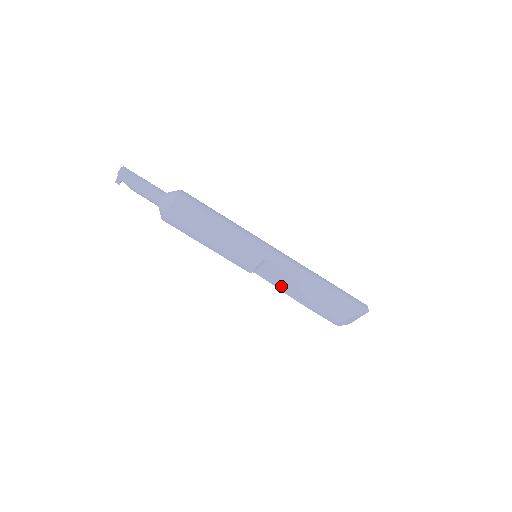
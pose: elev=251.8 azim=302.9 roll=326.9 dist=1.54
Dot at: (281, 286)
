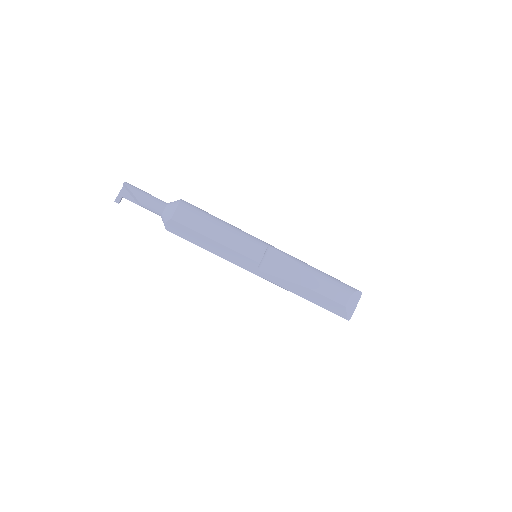
Dot at: (287, 275)
